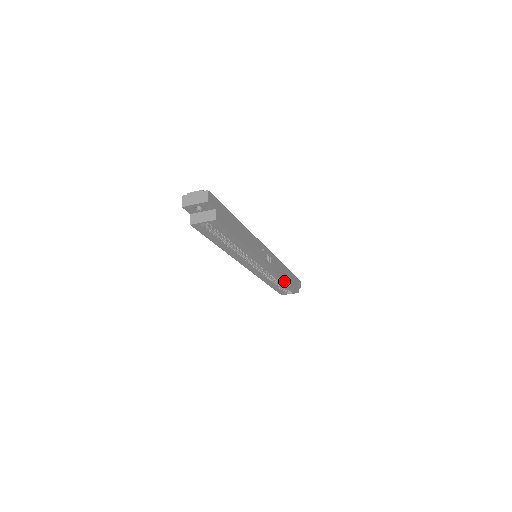
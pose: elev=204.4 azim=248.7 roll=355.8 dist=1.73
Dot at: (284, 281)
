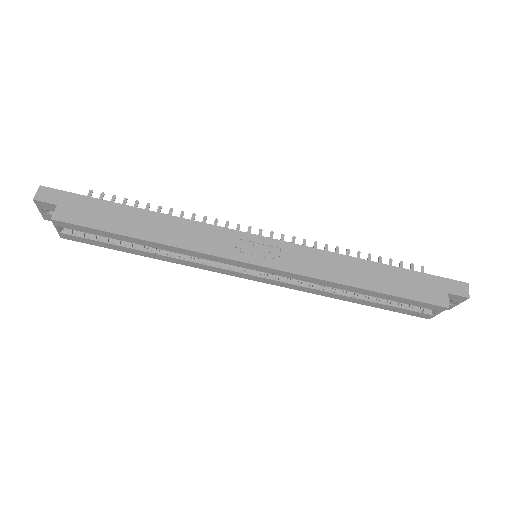
Dot at: (359, 289)
